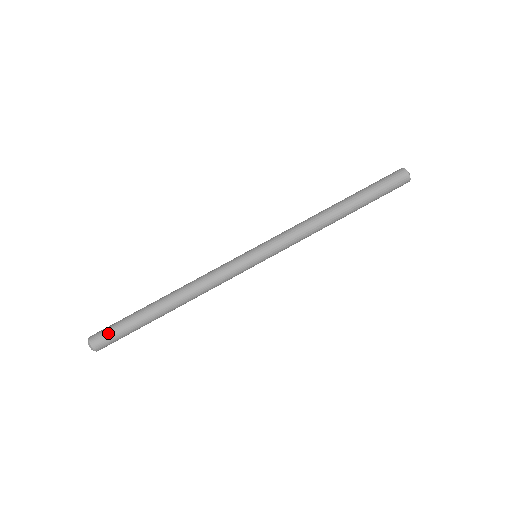
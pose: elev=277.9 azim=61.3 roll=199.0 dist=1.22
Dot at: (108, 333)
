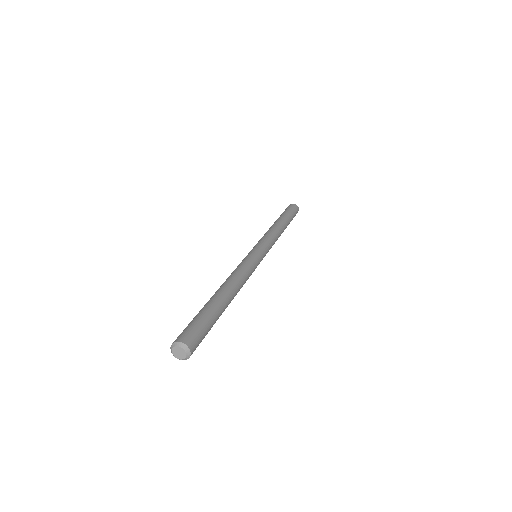
Dot at: (186, 328)
